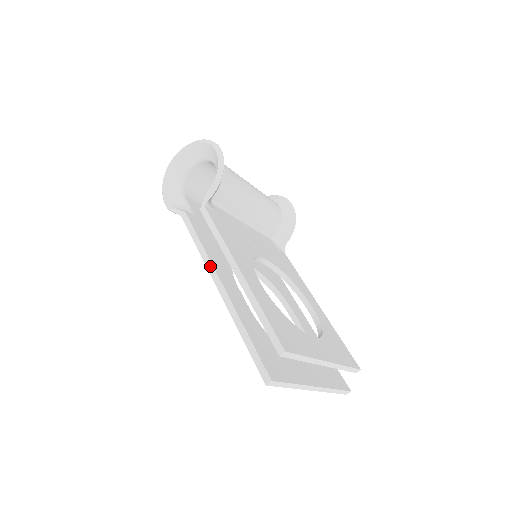
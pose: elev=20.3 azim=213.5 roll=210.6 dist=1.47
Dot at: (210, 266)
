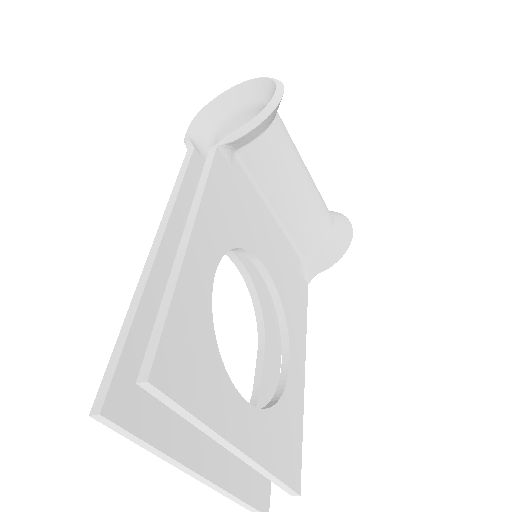
Dot at: (166, 217)
